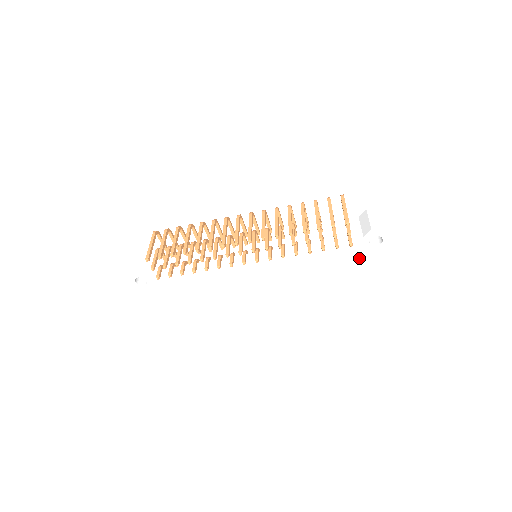
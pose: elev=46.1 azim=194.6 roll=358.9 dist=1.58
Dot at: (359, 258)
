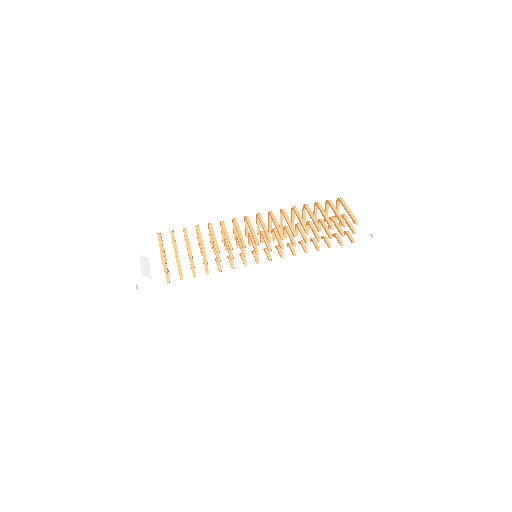
Dot at: (352, 254)
